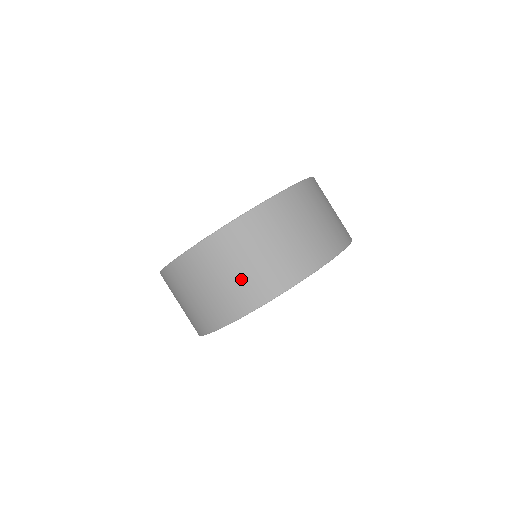
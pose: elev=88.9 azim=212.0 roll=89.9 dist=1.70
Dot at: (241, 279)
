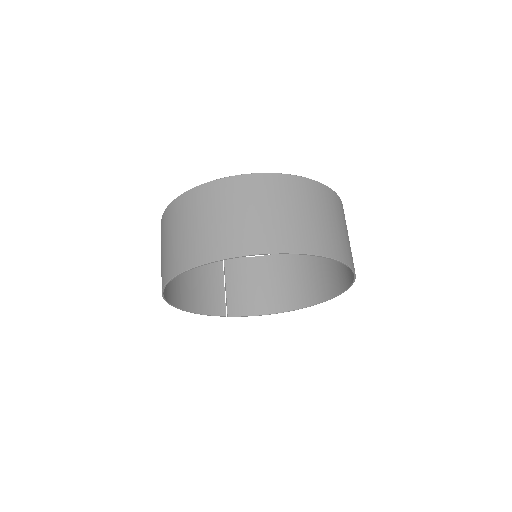
Dot at: (278, 220)
